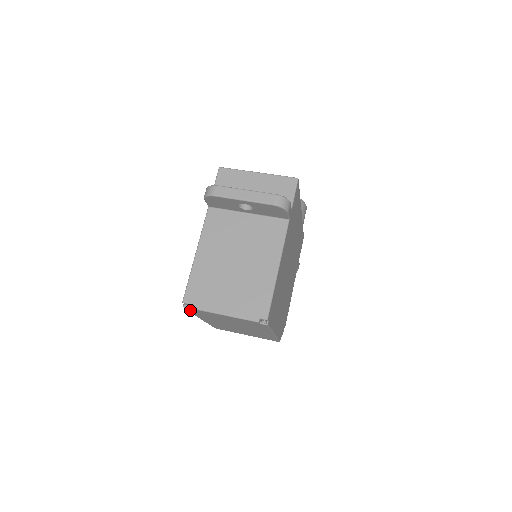
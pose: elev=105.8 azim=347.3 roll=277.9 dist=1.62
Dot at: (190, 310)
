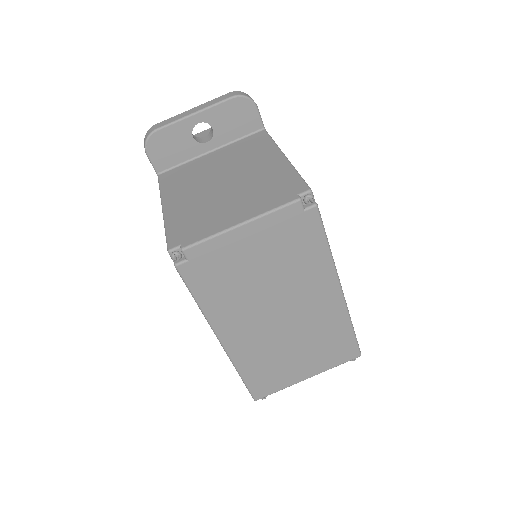
Dot at: (188, 272)
